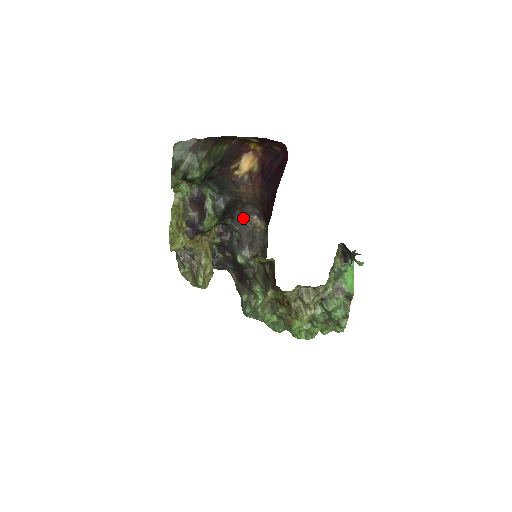
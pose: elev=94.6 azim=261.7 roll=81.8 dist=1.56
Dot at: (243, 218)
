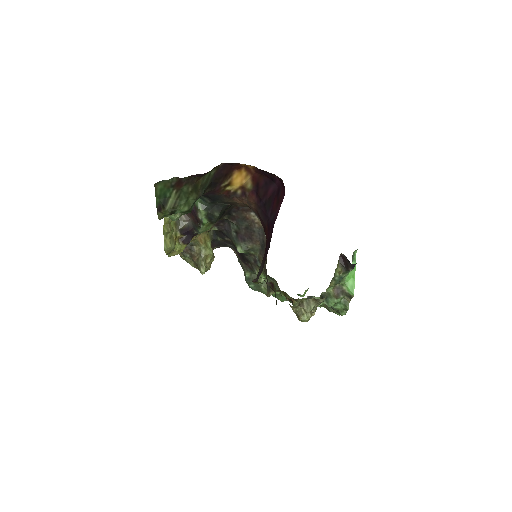
Dot at: (240, 214)
